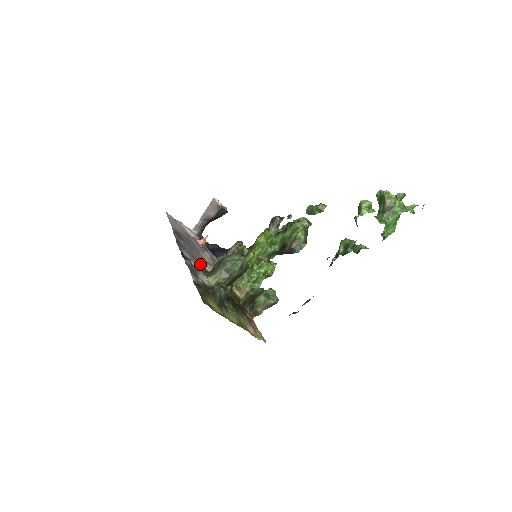
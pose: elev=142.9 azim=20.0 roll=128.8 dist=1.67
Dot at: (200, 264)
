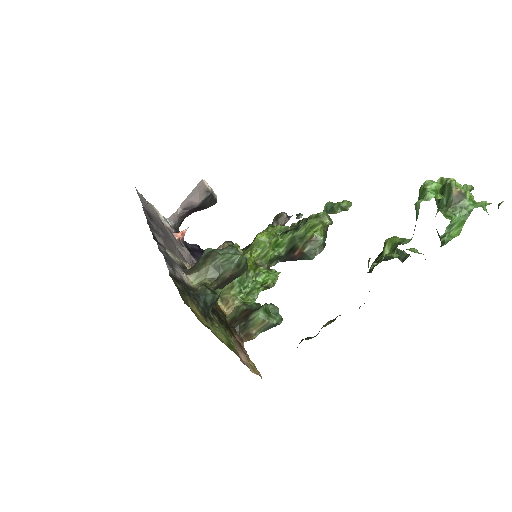
Dot at: (177, 257)
